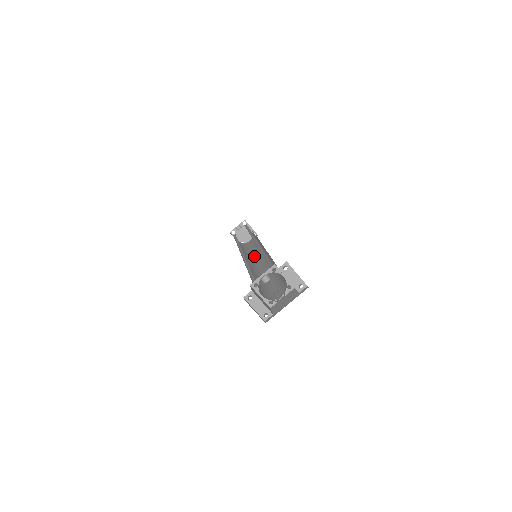
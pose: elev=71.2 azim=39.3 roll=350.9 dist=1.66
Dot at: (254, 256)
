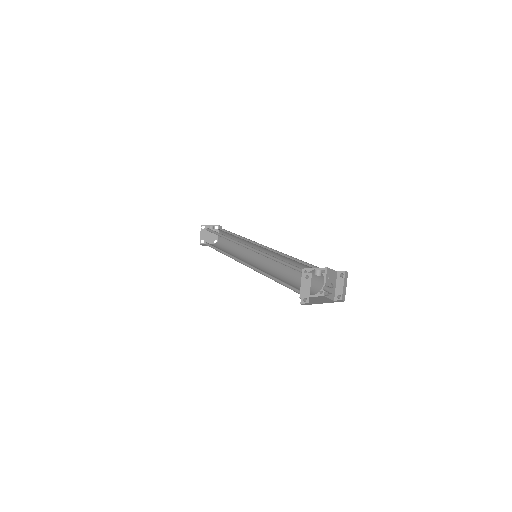
Dot at: occluded
